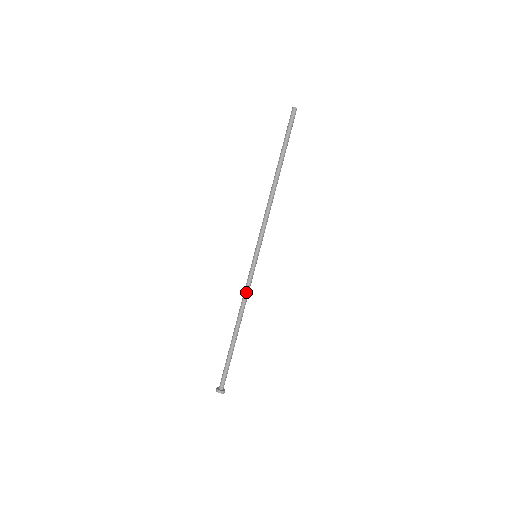
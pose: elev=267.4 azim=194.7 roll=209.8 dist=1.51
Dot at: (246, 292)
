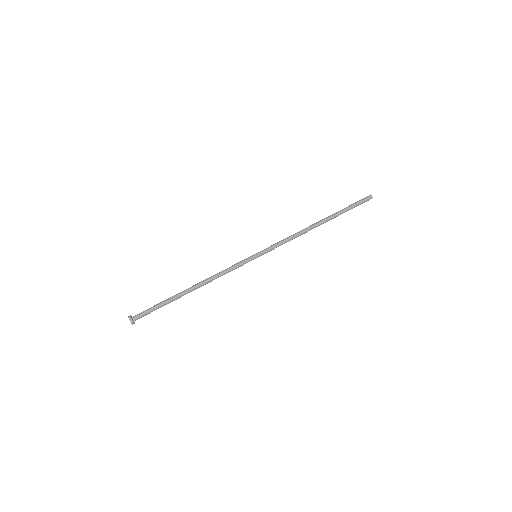
Dot at: (224, 270)
